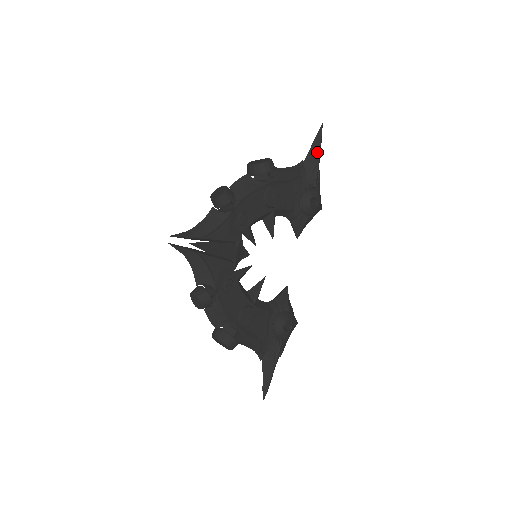
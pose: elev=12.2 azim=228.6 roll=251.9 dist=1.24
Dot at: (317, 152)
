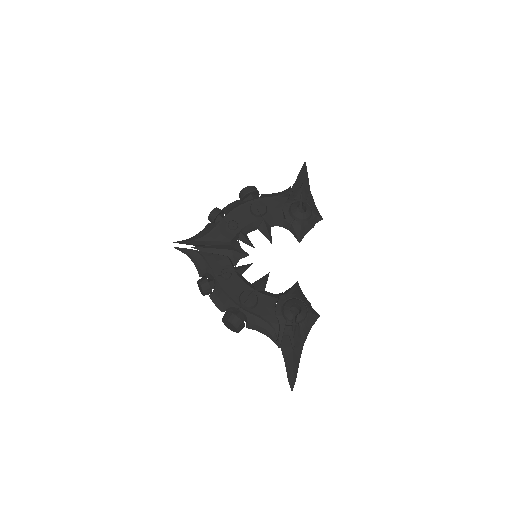
Dot at: (302, 178)
